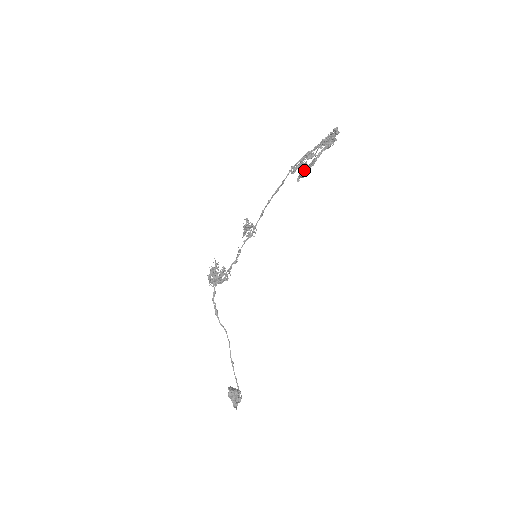
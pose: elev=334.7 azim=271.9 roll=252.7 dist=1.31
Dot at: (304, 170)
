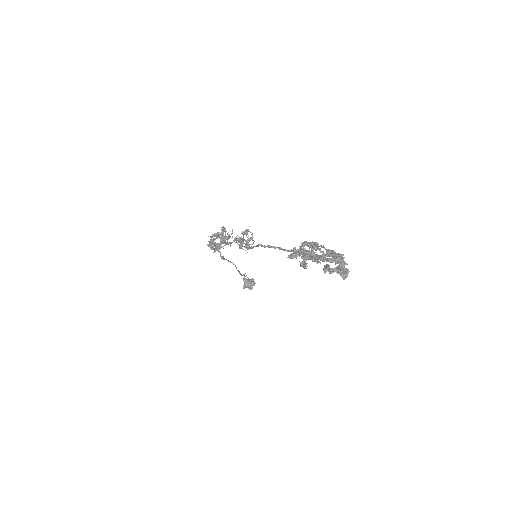
Dot at: occluded
